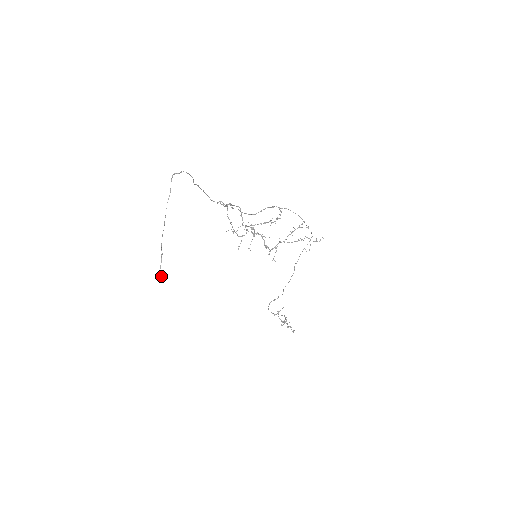
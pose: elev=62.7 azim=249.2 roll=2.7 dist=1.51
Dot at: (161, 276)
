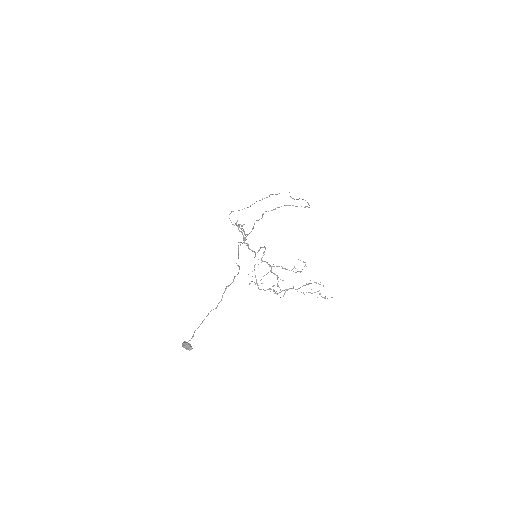
Dot at: occluded
